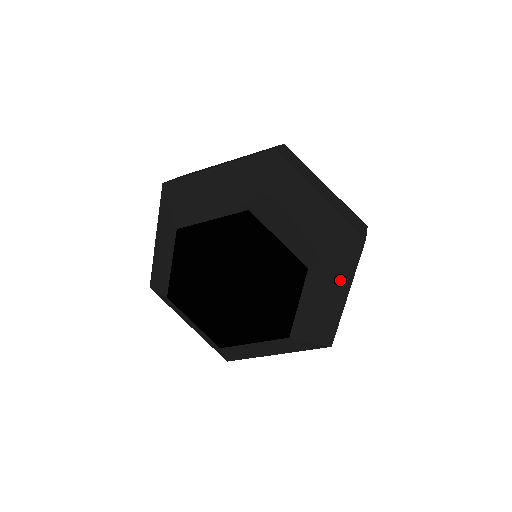
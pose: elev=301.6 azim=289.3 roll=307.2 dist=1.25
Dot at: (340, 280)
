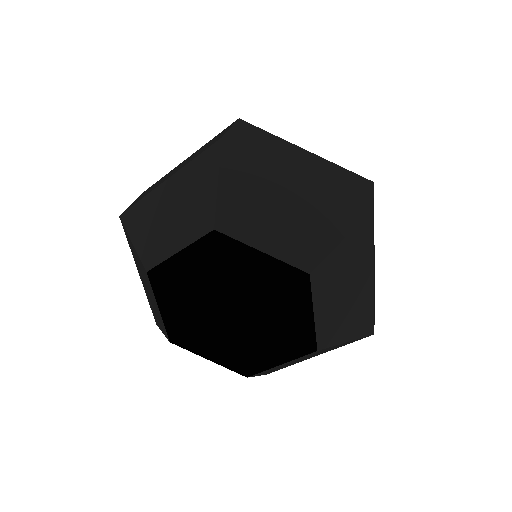
Dot at: (325, 351)
